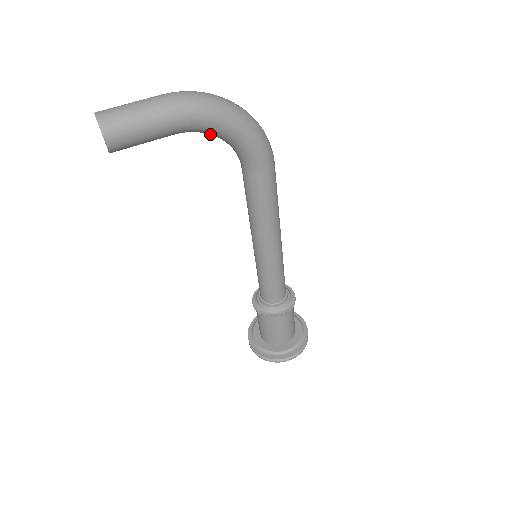
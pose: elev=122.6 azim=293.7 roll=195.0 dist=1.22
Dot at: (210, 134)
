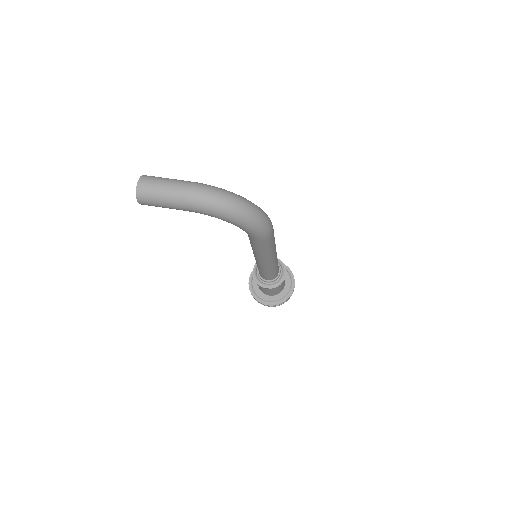
Dot at: occluded
